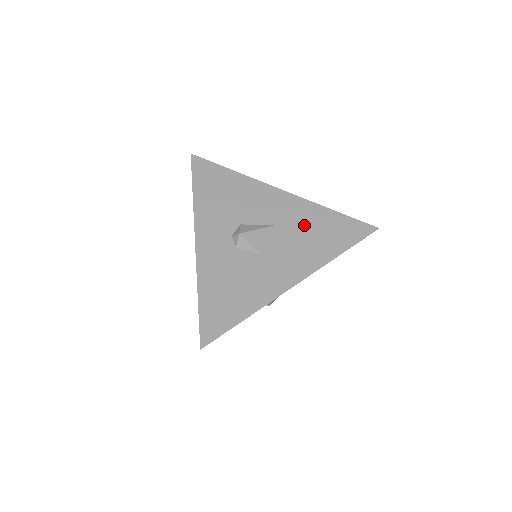
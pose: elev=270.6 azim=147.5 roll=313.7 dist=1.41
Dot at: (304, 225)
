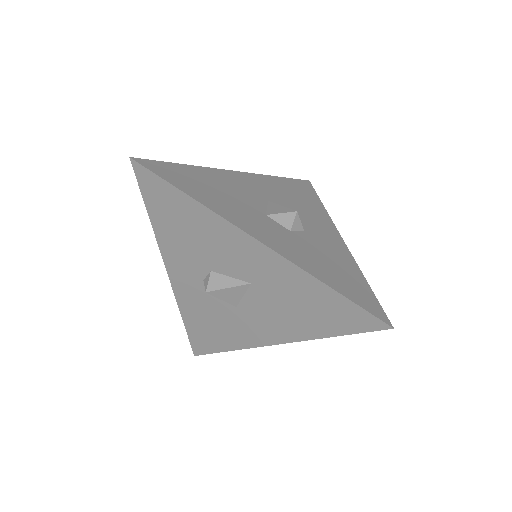
Dot at: (287, 294)
